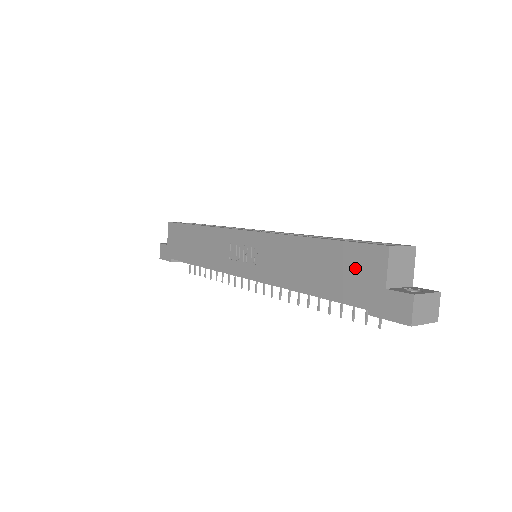
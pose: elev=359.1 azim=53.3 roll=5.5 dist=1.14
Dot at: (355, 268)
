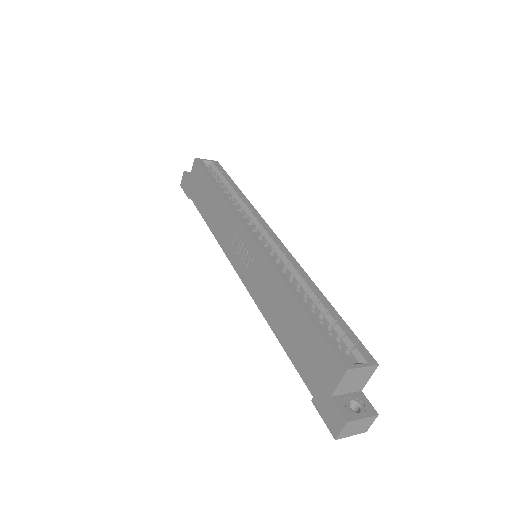
Dot at: (317, 358)
